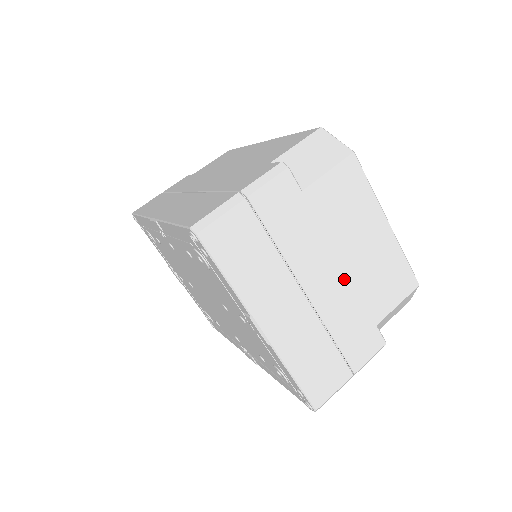
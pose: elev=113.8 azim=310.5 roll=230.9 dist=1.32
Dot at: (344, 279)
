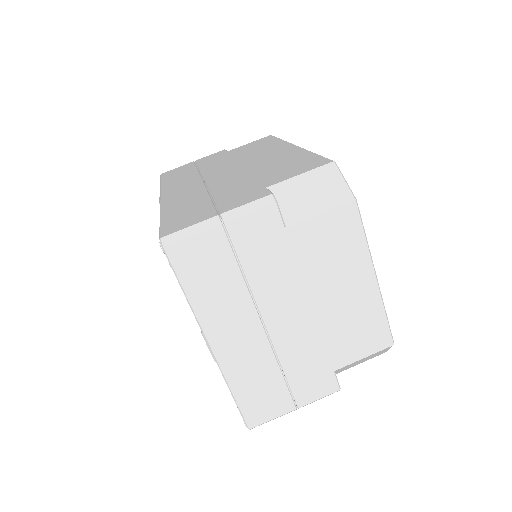
Dot at: (310, 321)
